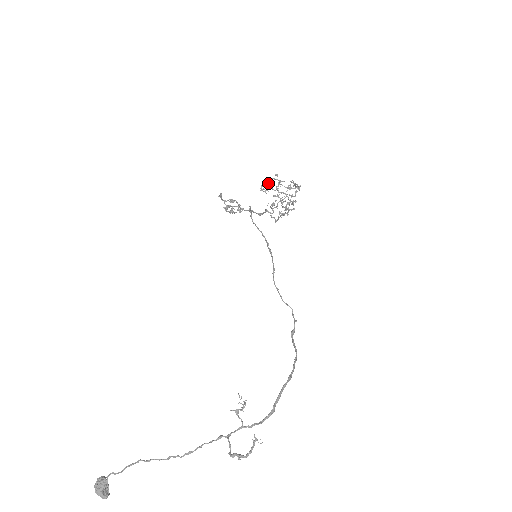
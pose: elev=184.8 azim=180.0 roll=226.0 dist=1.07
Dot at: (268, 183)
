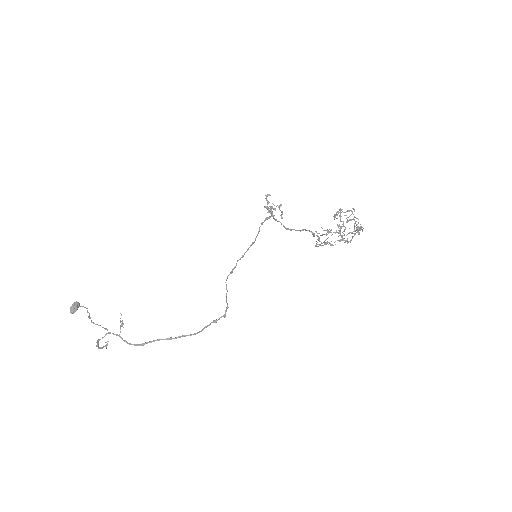
Dot at: (344, 212)
